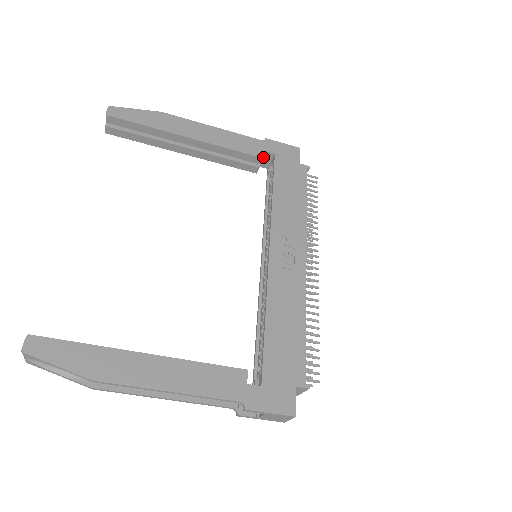
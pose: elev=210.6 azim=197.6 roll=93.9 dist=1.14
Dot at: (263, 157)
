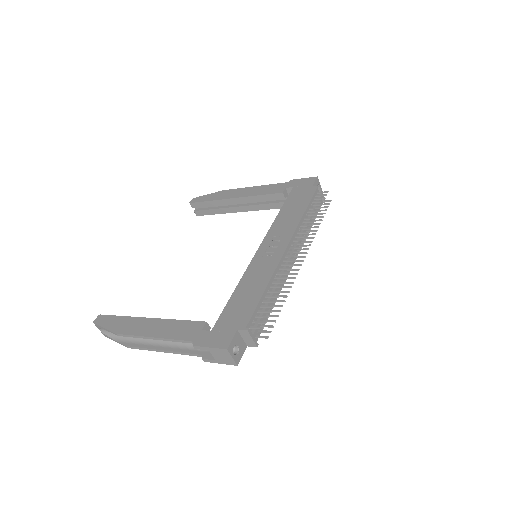
Dot at: (282, 192)
